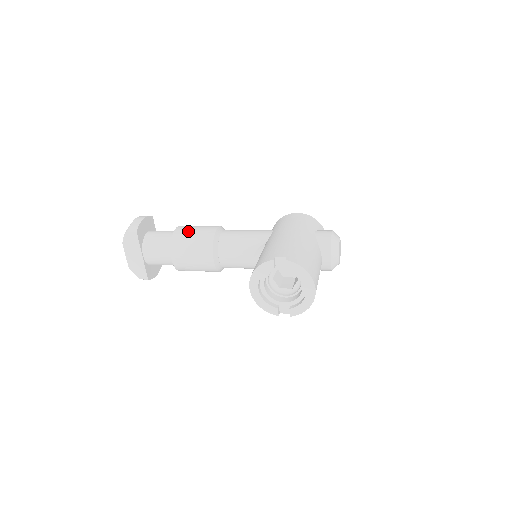
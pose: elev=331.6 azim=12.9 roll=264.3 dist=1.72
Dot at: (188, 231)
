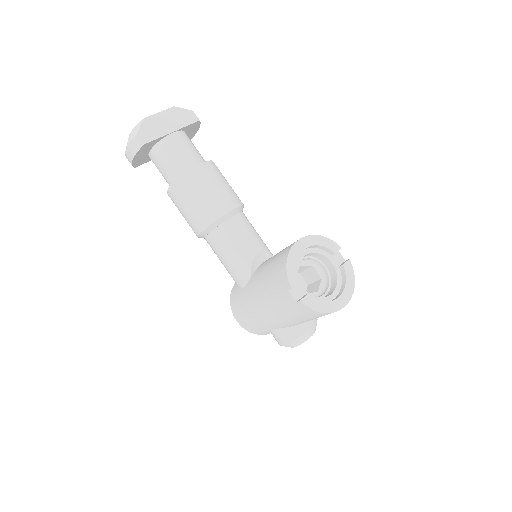
Dot at: occluded
